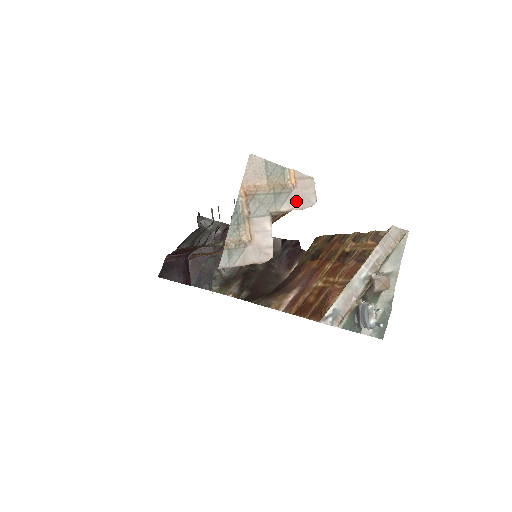
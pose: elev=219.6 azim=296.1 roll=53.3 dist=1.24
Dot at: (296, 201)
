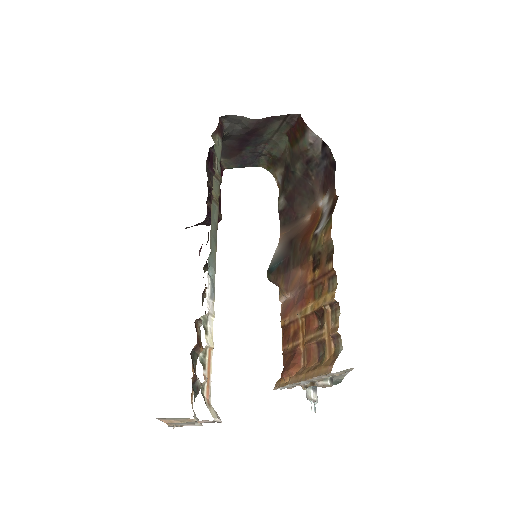
Dot at: (205, 422)
